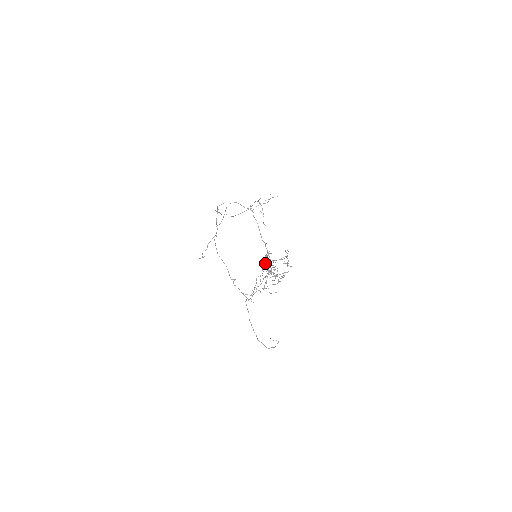
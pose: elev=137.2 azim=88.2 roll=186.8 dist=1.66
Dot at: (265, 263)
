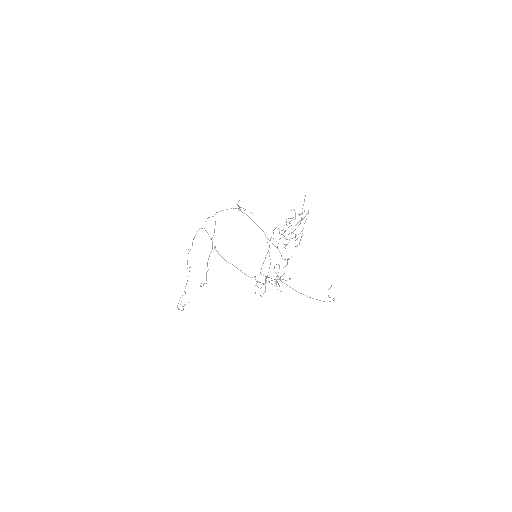
Dot at: occluded
